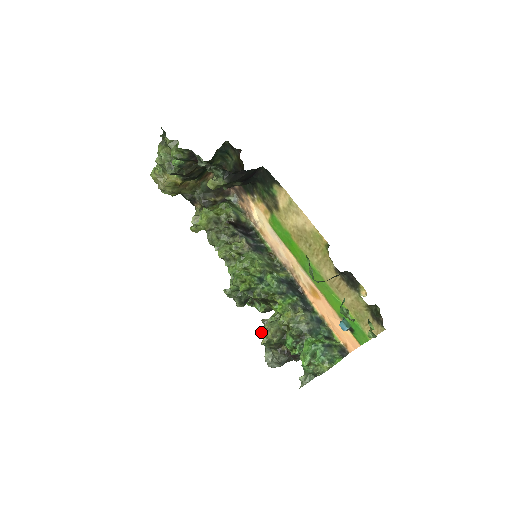
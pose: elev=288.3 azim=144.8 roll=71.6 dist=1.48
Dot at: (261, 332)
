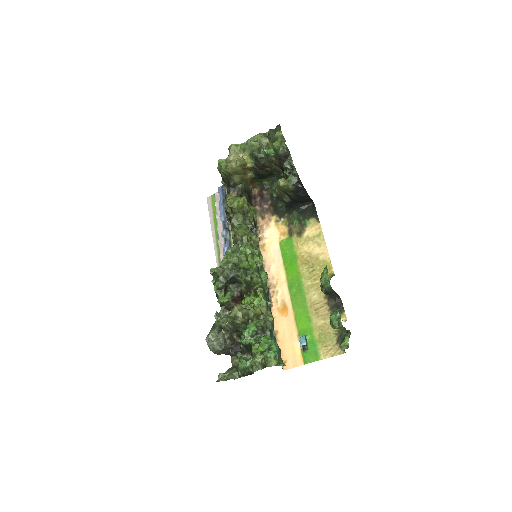
Dot at: (236, 306)
